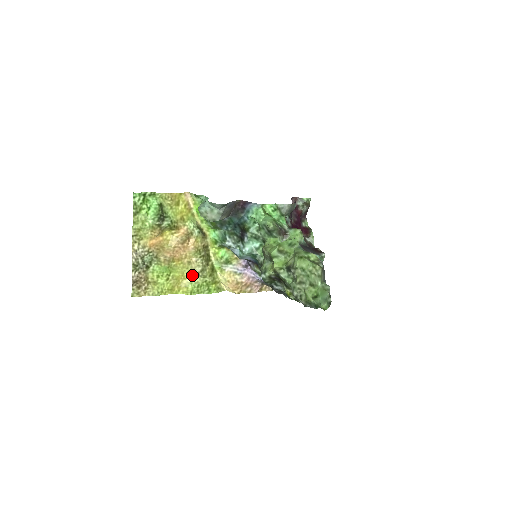
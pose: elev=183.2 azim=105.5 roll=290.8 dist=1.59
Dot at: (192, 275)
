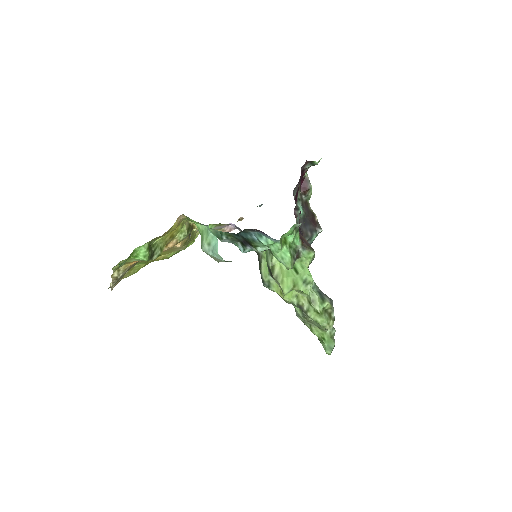
Dot at: occluded
